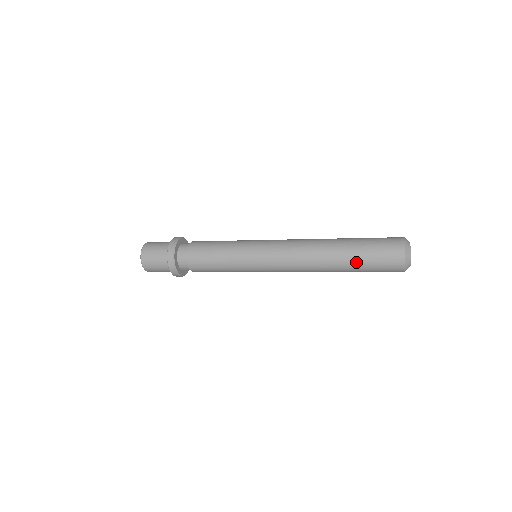
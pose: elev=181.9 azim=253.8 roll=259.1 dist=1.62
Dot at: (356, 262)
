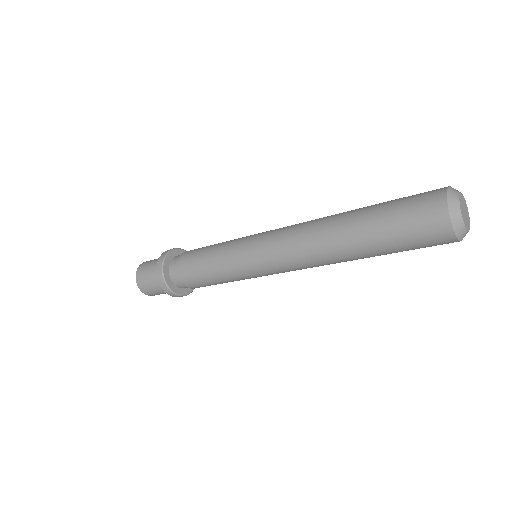
Dot at: (379, 245)
